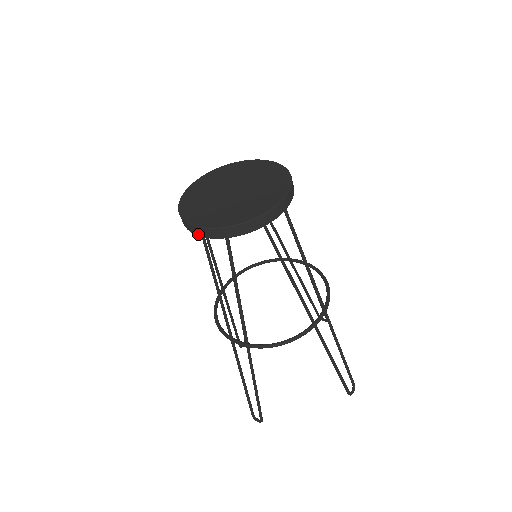
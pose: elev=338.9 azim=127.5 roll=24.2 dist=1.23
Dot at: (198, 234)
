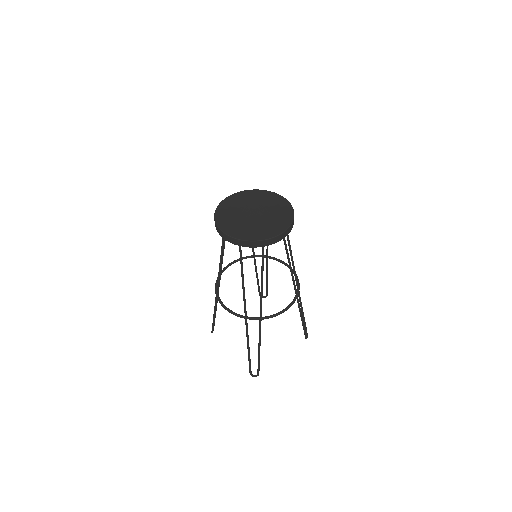
Dot at: (248, 246)
